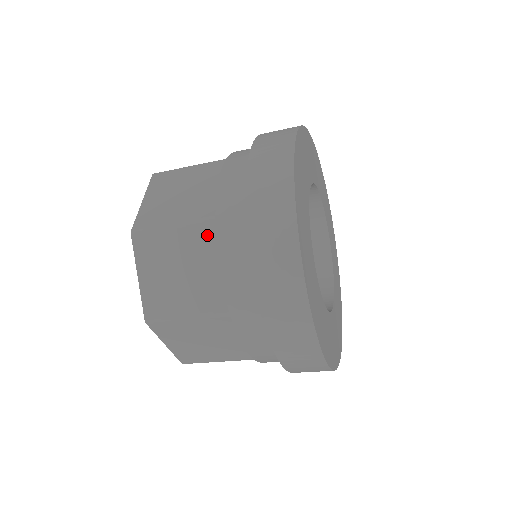
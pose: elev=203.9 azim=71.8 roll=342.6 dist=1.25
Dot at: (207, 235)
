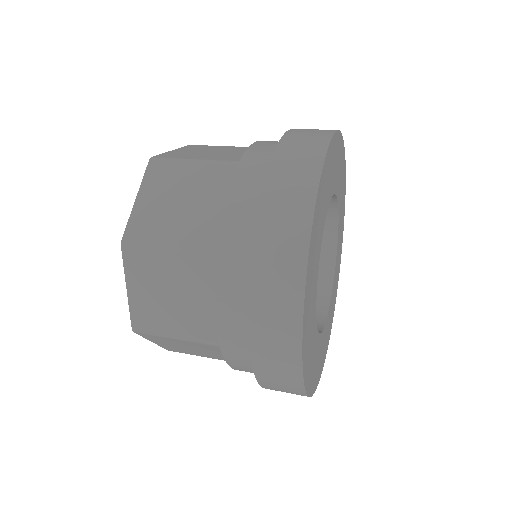
Dot at: (214, 348)
